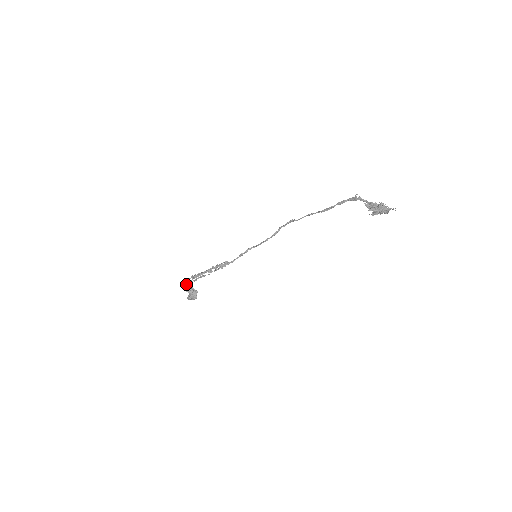
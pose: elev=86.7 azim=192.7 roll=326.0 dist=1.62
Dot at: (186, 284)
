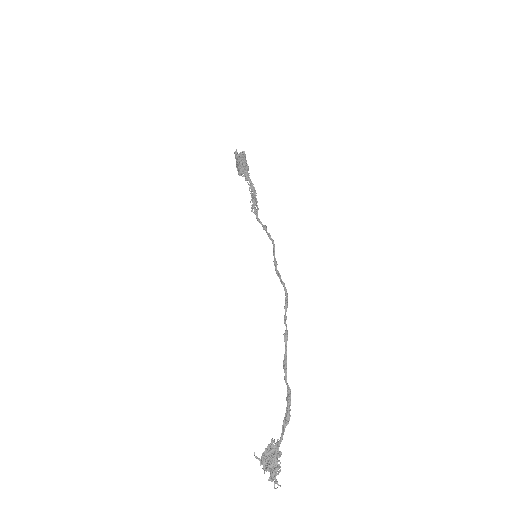
Dot at: (244, 155)
